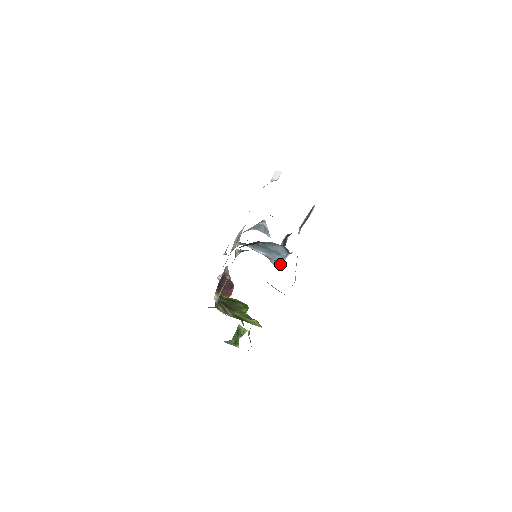
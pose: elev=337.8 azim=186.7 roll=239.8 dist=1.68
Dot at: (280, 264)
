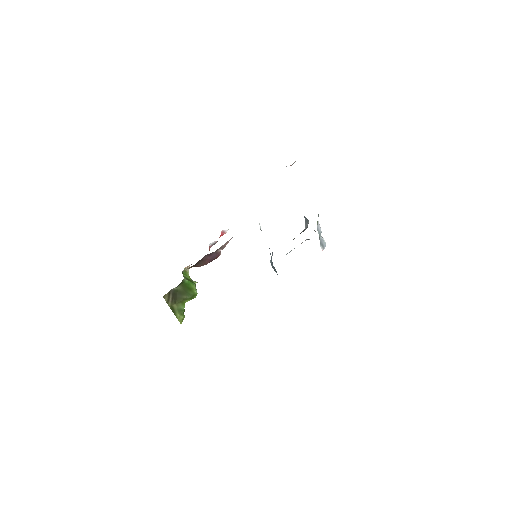
Dot at: occluded
